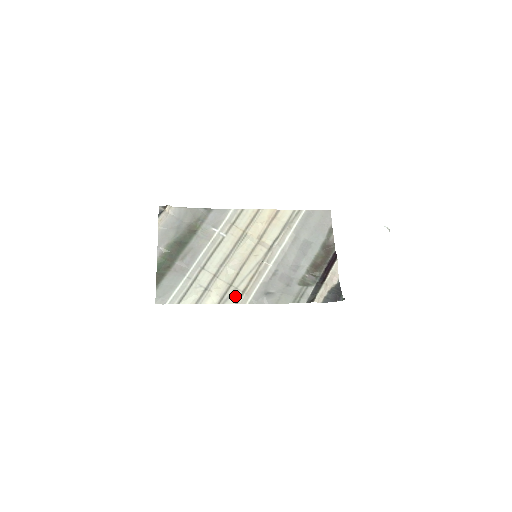
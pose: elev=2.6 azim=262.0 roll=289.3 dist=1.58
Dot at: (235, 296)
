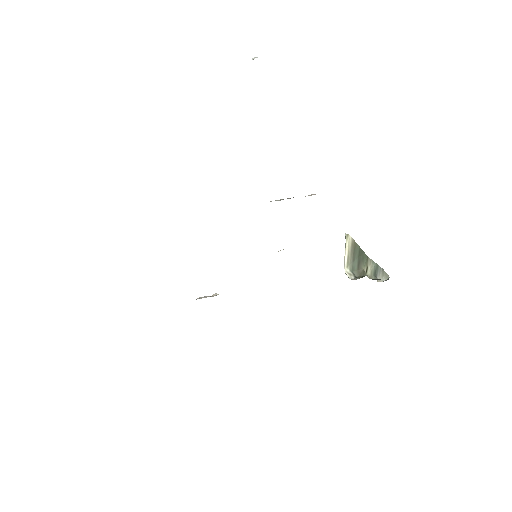
Dot at: occluded
